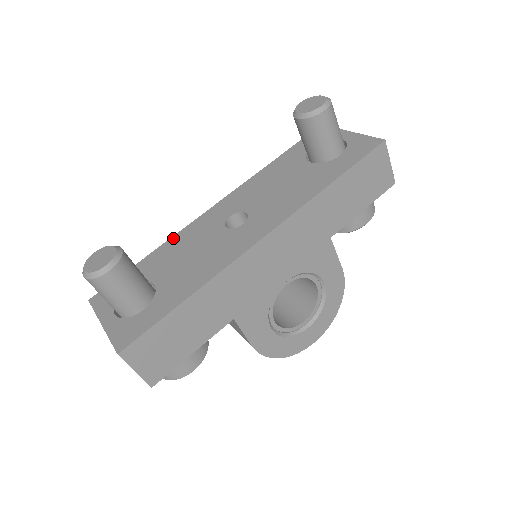
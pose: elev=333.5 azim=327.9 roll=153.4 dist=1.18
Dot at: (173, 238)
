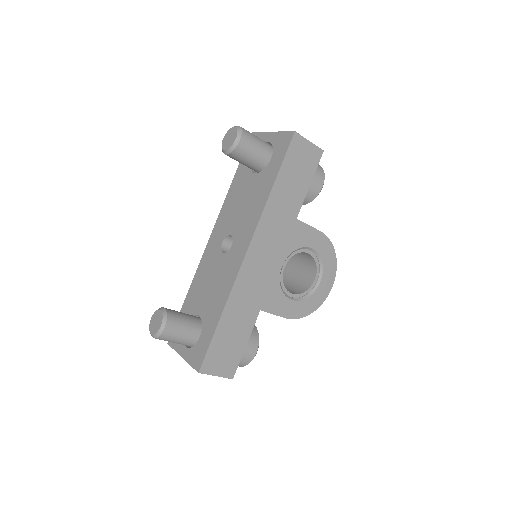
Dot at: (196, 275)
